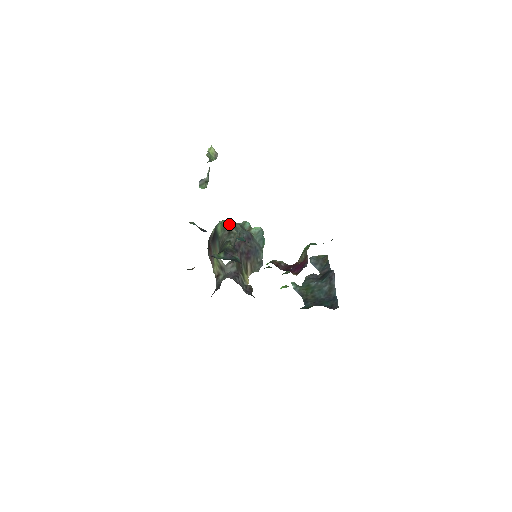
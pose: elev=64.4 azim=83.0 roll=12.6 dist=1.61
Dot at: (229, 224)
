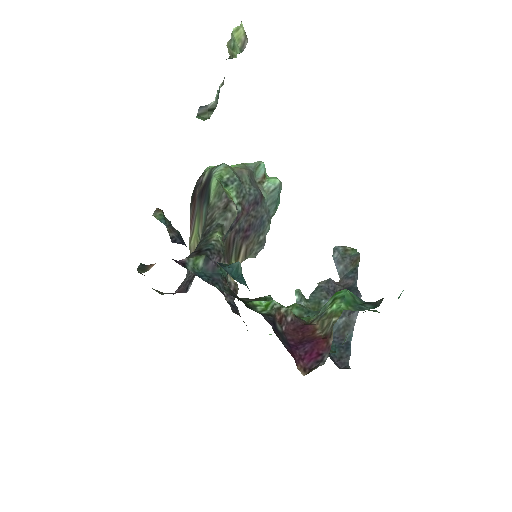
Dot at: (232, 177)
